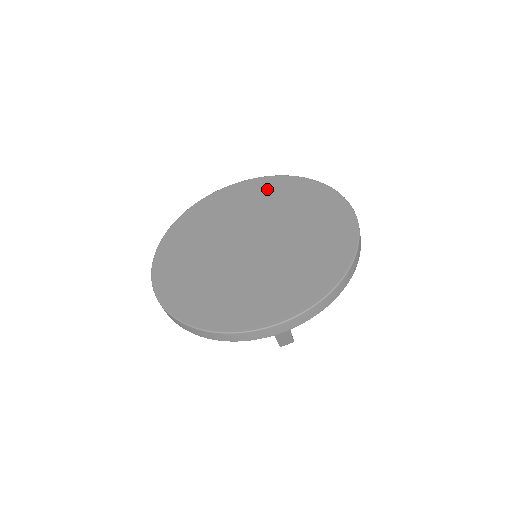
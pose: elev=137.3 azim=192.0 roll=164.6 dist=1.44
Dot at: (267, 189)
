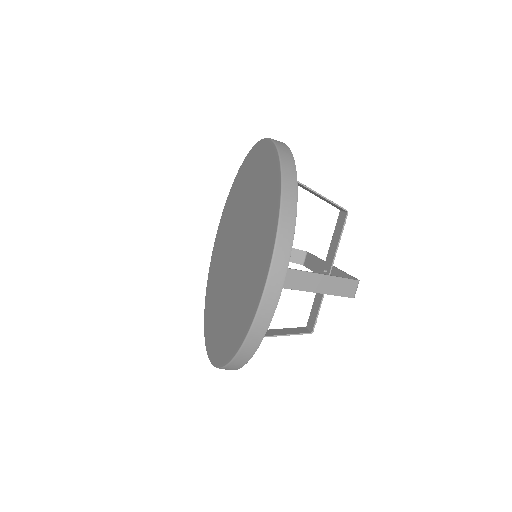
Dot at: (229, 207)
